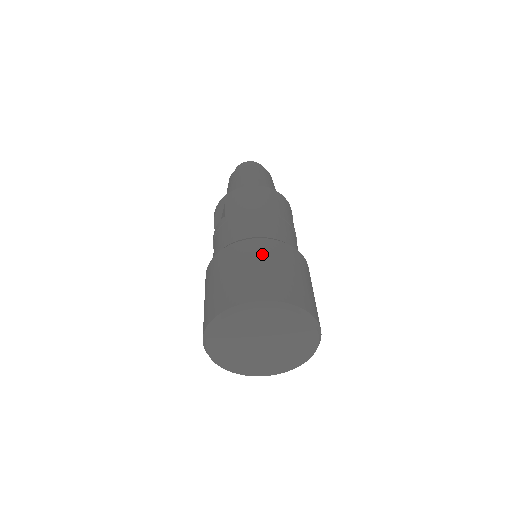
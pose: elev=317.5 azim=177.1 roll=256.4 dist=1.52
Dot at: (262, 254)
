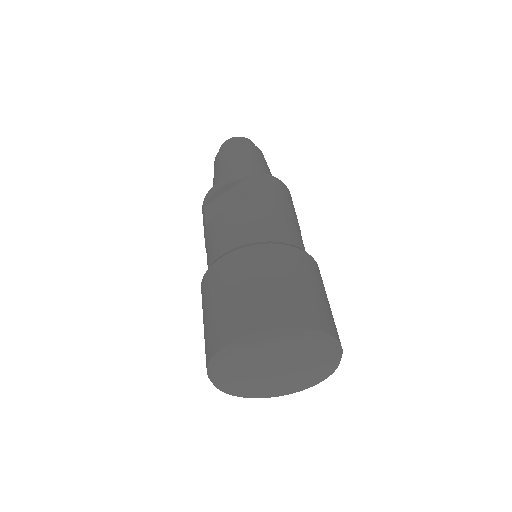
Dot at: (310, 272)
